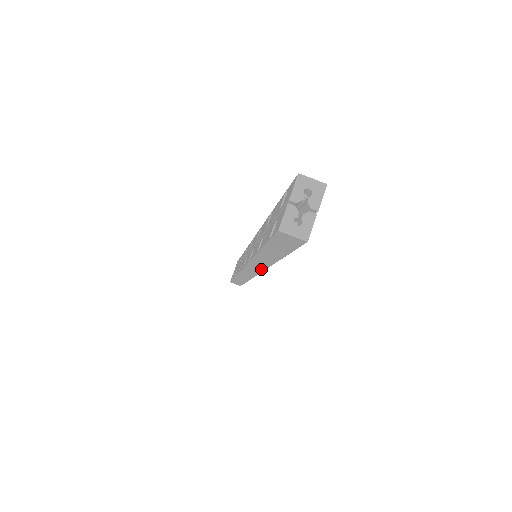
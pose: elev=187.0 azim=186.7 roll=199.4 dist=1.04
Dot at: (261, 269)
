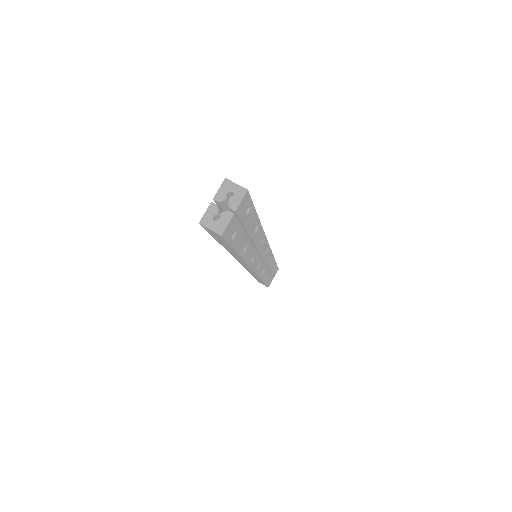
Dot at: (248, 266)
